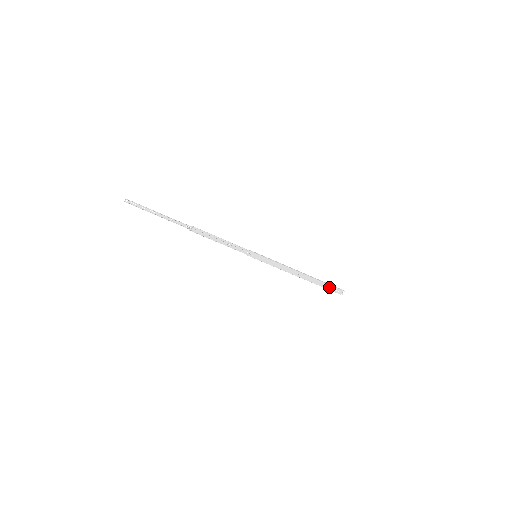
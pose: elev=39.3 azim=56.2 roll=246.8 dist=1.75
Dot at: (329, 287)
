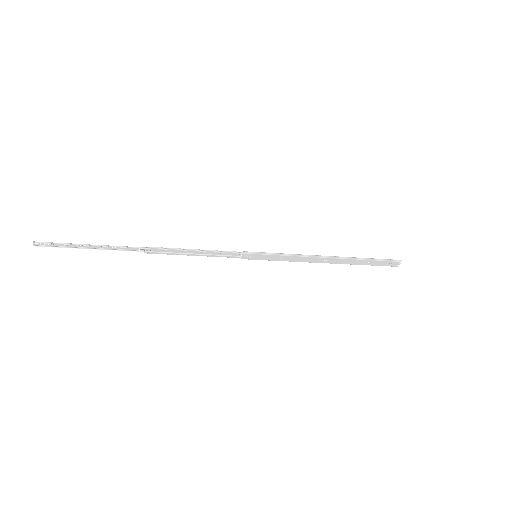
Dot at: (377, 263)
